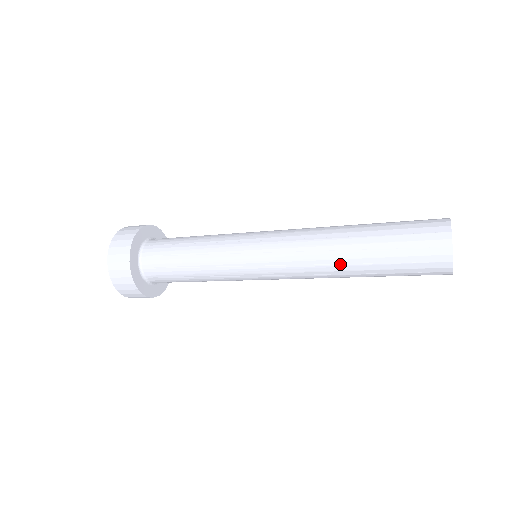
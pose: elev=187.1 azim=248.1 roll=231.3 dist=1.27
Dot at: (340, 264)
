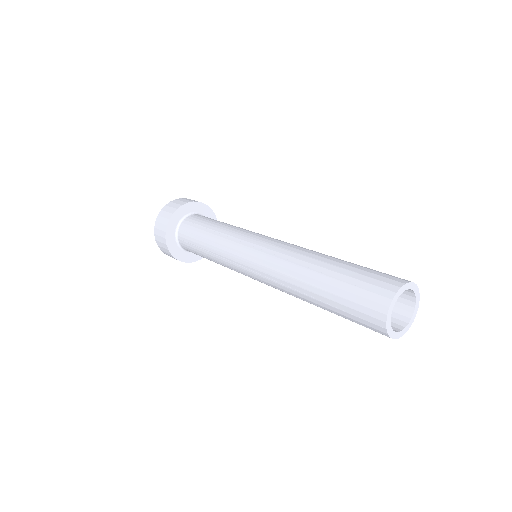
Dot at: (300, 292)
